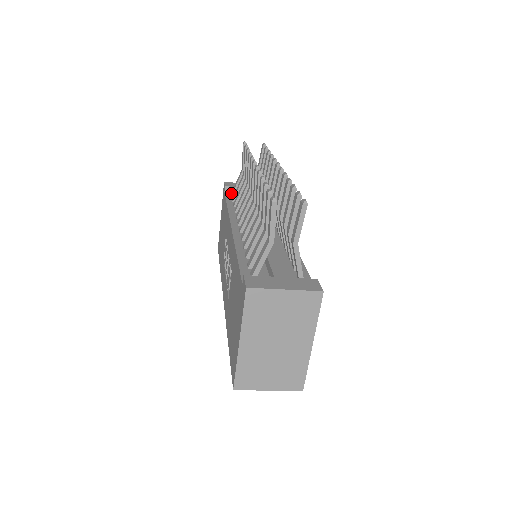
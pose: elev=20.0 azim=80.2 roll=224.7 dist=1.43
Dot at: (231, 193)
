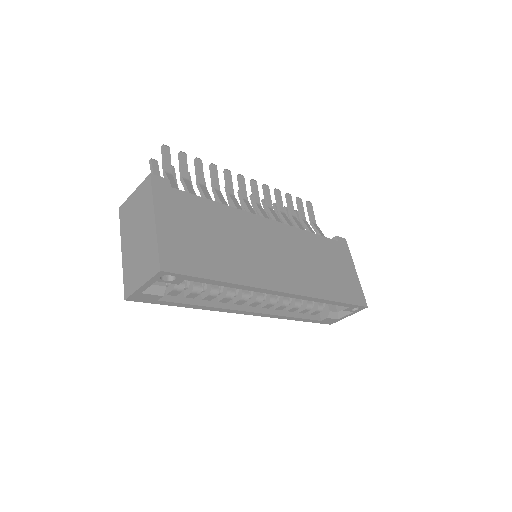
Dot at: occluded
